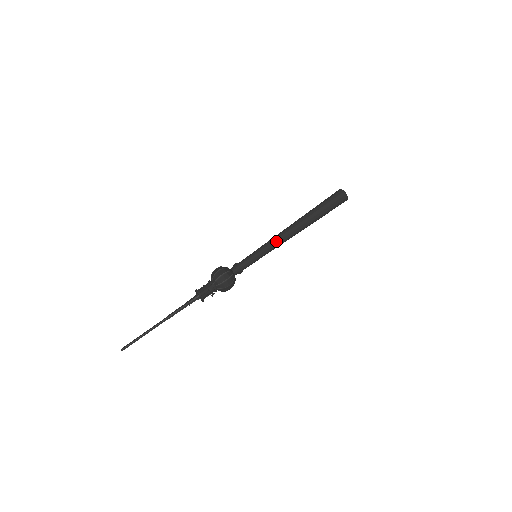
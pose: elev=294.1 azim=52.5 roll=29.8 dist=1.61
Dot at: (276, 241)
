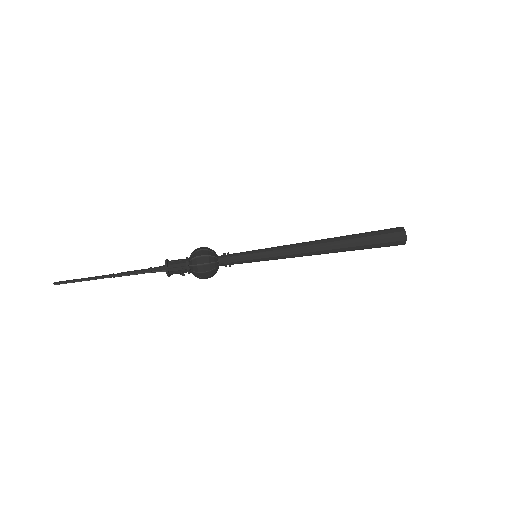
Dot at: (288, 256)
